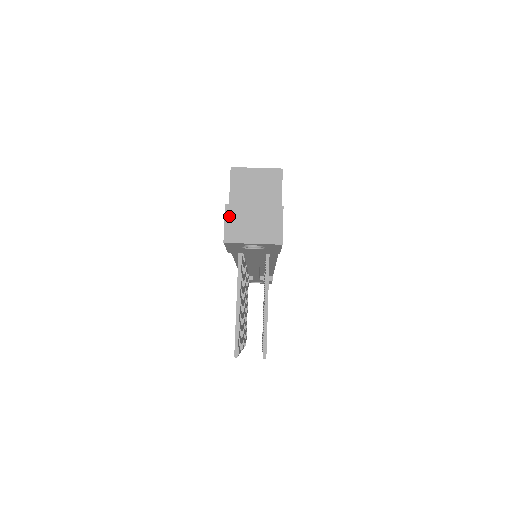
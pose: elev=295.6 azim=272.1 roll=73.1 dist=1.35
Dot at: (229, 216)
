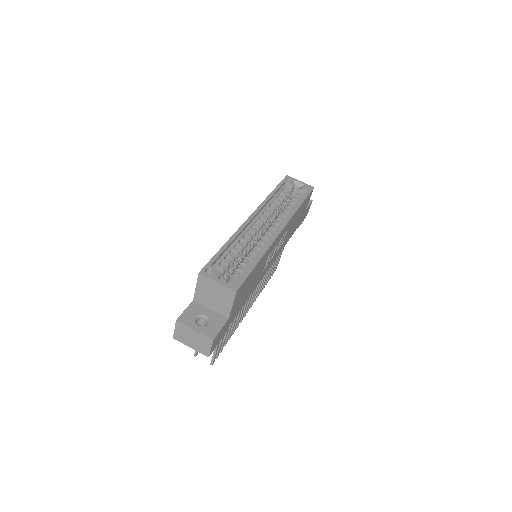
Dot at: (178, 327)
